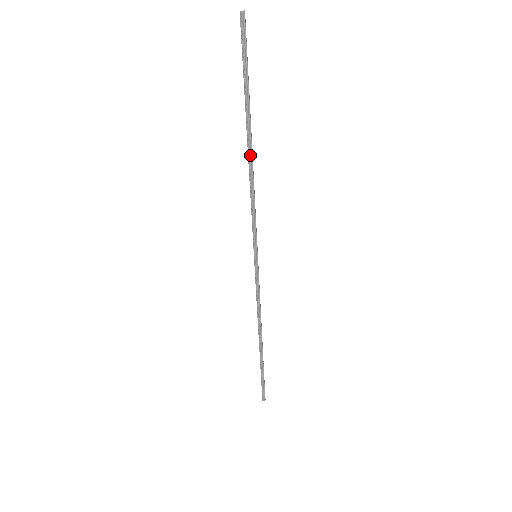
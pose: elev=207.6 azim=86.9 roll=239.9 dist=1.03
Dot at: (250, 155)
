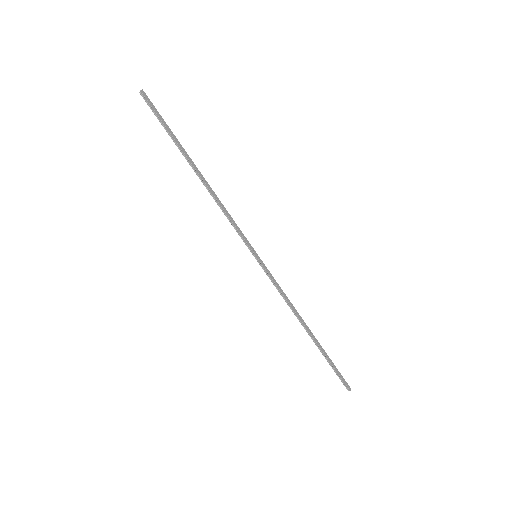
Dot at: (202, 181)
